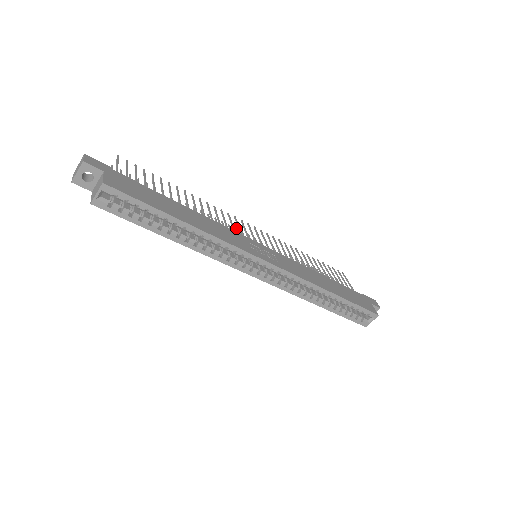
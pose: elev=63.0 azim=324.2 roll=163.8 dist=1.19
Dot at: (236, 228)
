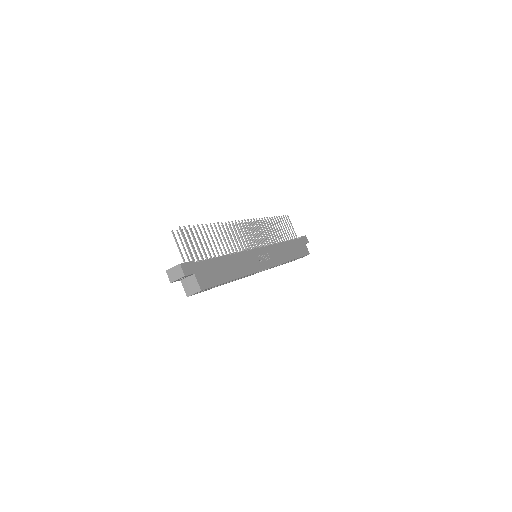
Dot at: occluded
